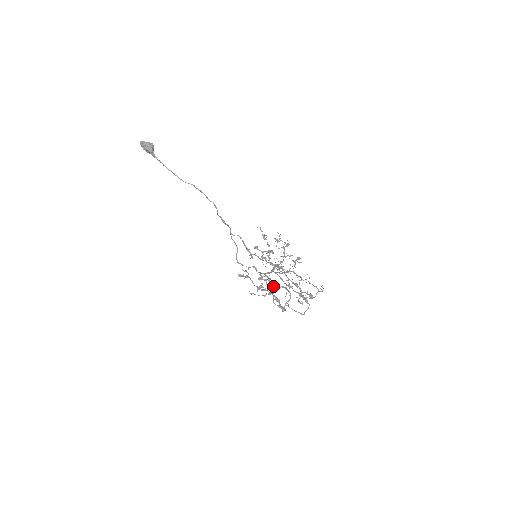
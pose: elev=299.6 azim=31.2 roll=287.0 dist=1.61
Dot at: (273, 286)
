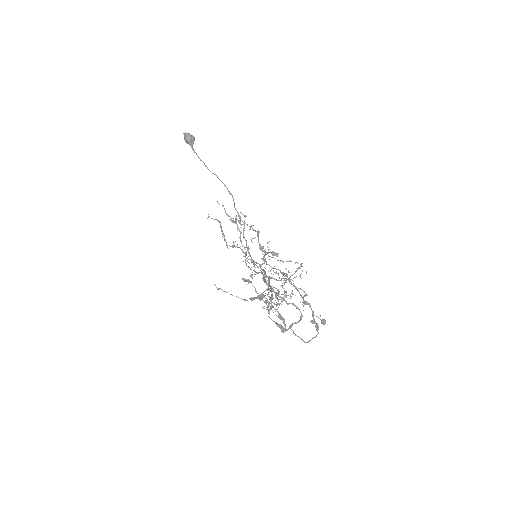
Dot at: occluded
